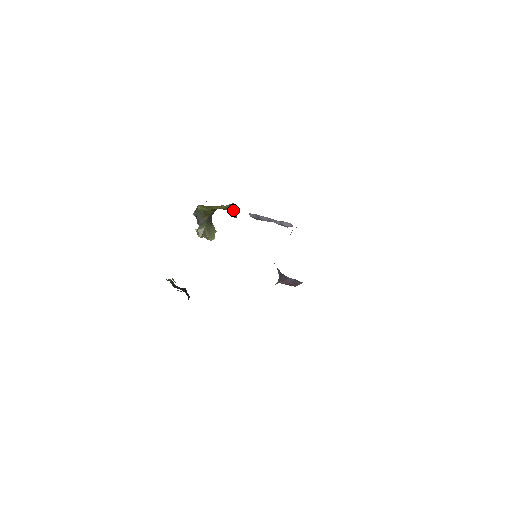
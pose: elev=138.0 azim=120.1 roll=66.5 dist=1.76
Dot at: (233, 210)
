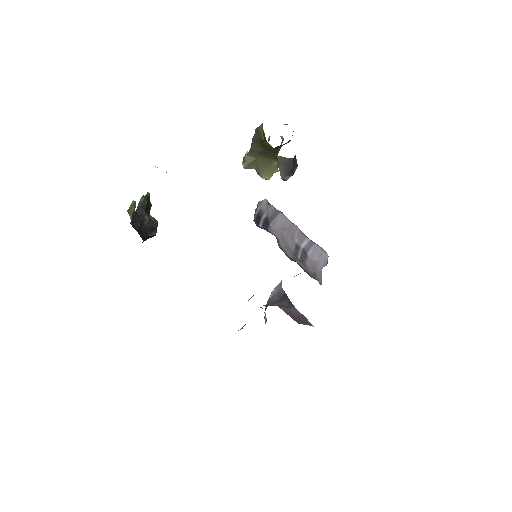
Dot at: (285, 168)
